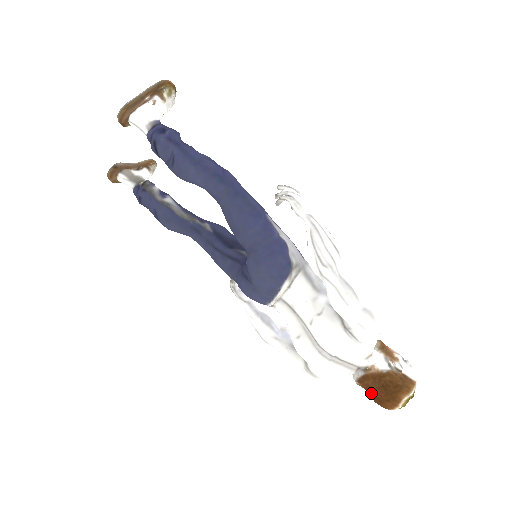
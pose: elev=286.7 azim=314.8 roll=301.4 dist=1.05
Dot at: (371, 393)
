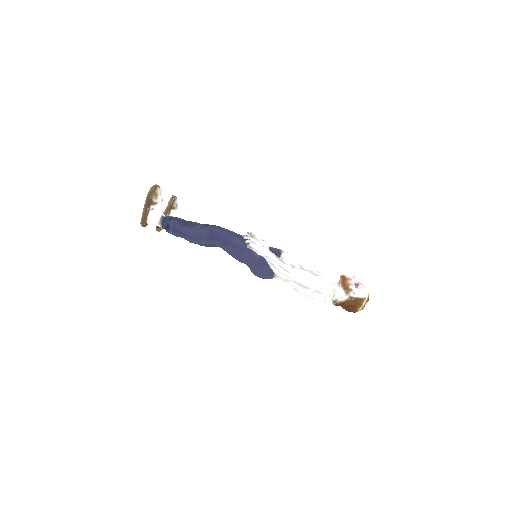
Dot at: (343, 308)
